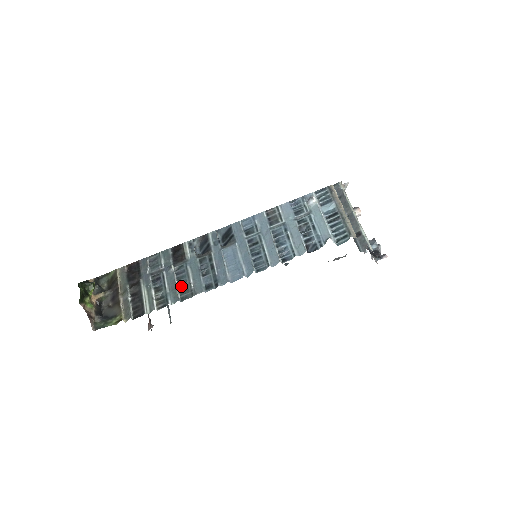
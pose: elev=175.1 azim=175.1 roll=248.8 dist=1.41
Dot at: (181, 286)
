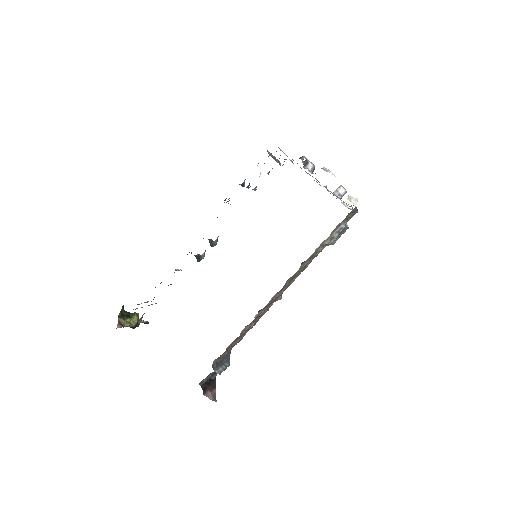
Dot at: occluded
